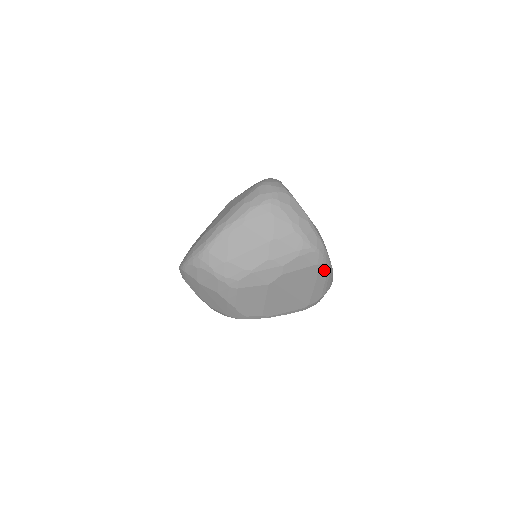
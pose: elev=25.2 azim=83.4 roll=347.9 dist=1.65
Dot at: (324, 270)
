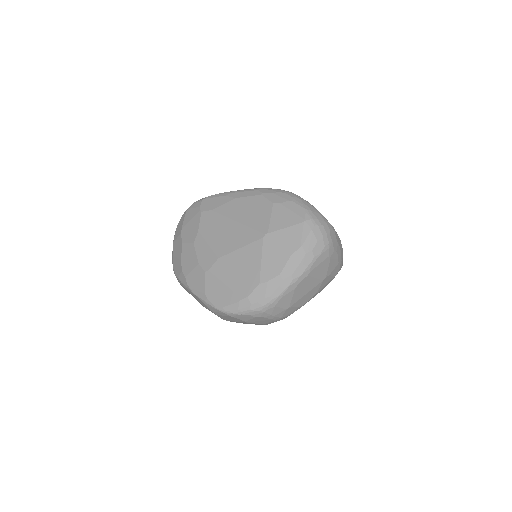
Dot at: occluded
